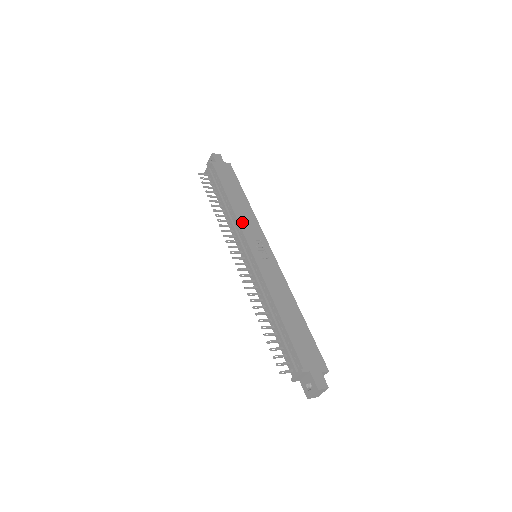
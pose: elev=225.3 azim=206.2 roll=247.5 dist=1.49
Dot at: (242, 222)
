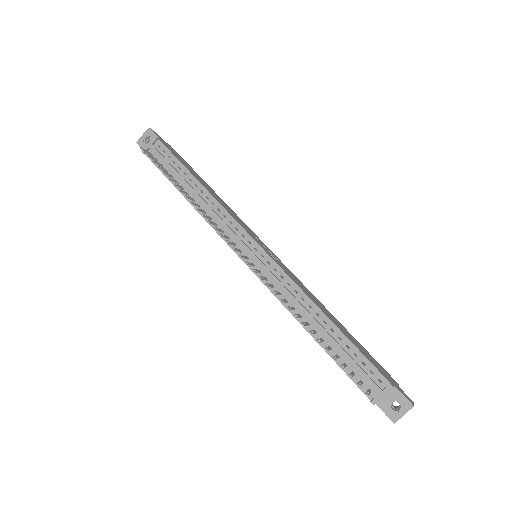
Dot at: (230, 212)
